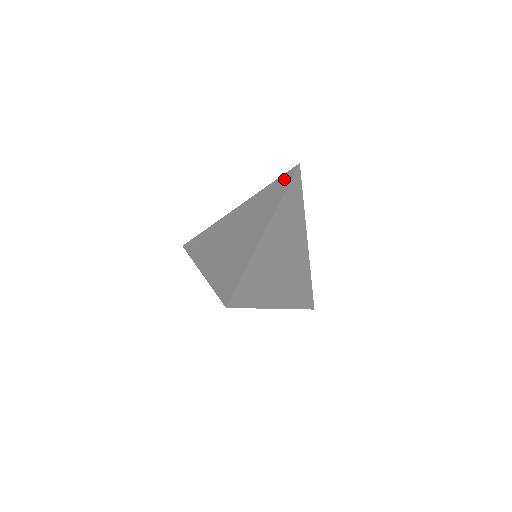
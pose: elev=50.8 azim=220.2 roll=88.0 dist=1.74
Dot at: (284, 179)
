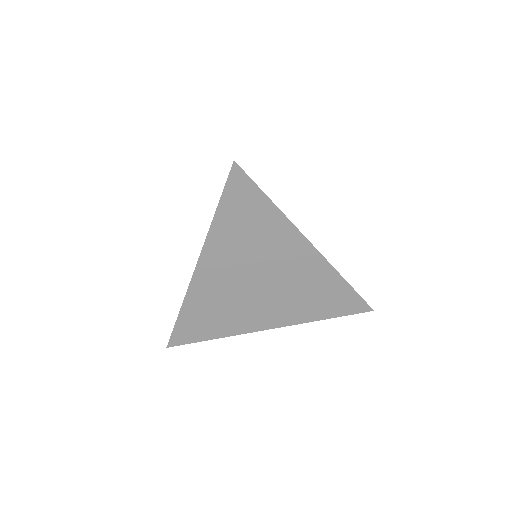
Dot at: occluded
